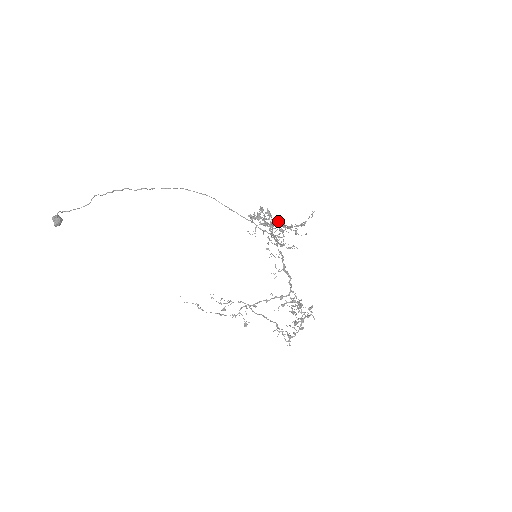
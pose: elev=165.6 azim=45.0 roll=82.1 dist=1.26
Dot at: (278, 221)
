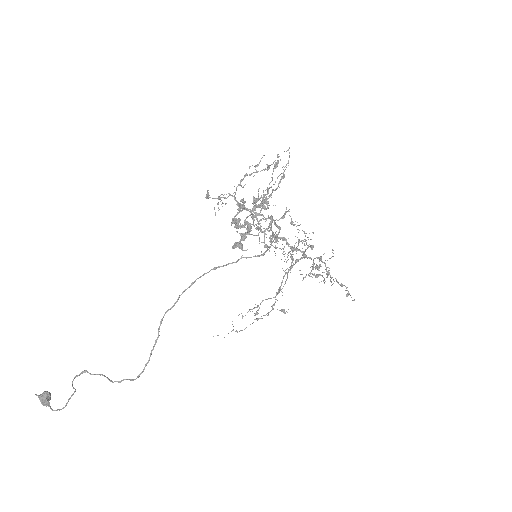
Dot at: occluded
